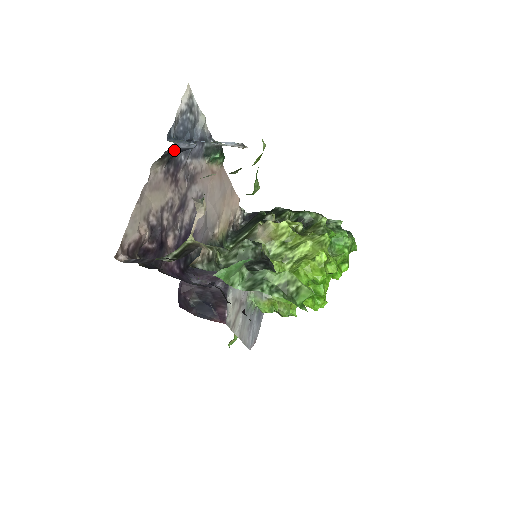
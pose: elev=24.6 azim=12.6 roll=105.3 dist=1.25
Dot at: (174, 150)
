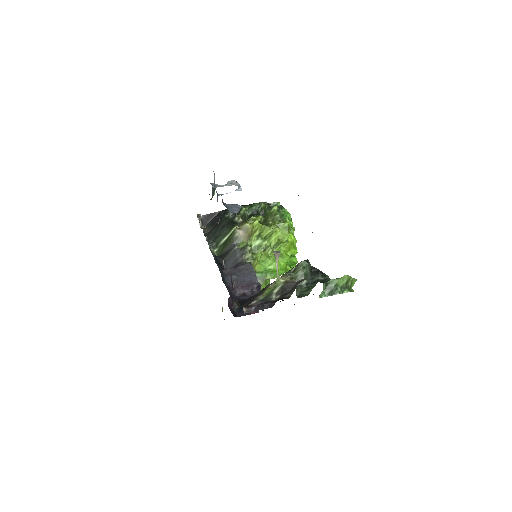
Dot at: occluded
